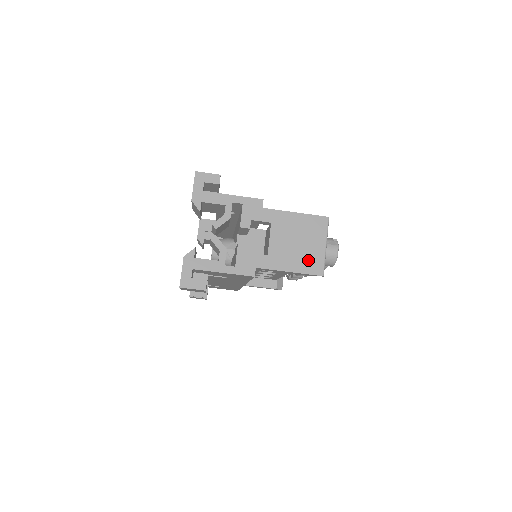
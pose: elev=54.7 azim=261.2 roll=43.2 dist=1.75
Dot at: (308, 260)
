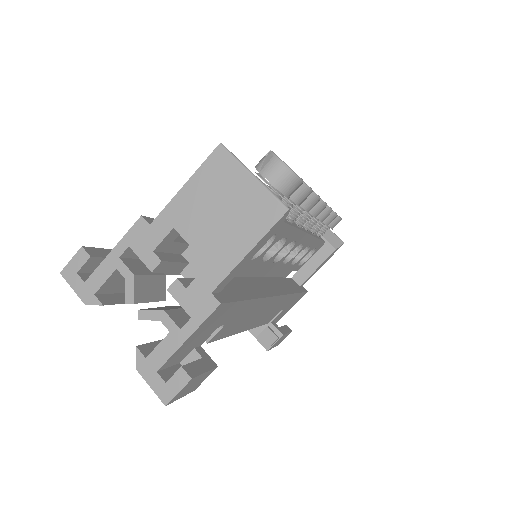
Dot at: (252, 215)
